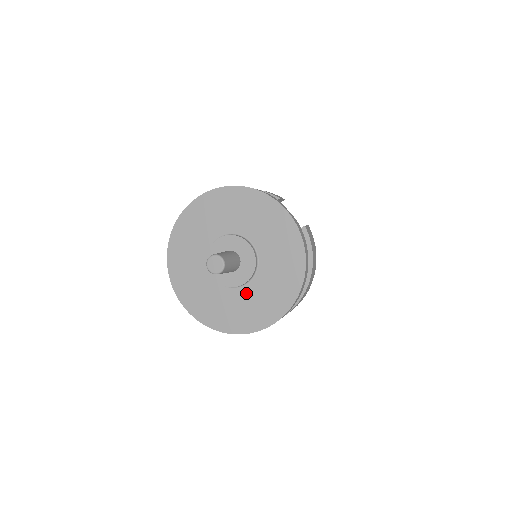
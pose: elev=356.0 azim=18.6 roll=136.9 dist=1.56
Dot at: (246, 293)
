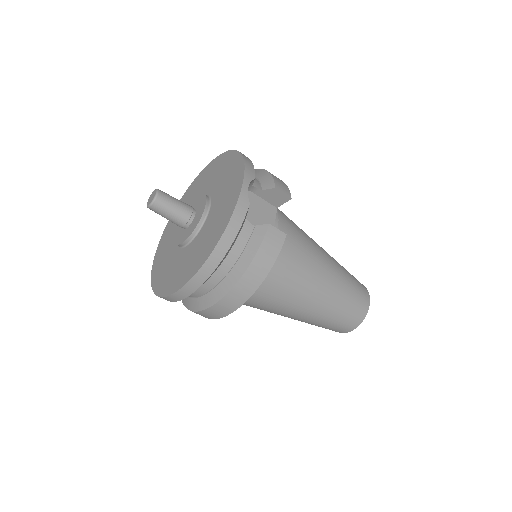
Dot at: (179, 256)
